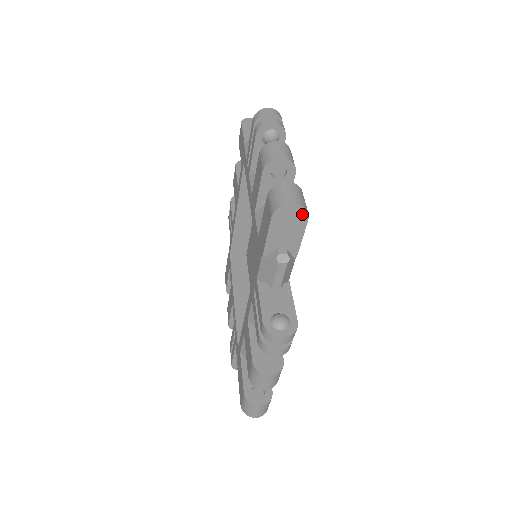
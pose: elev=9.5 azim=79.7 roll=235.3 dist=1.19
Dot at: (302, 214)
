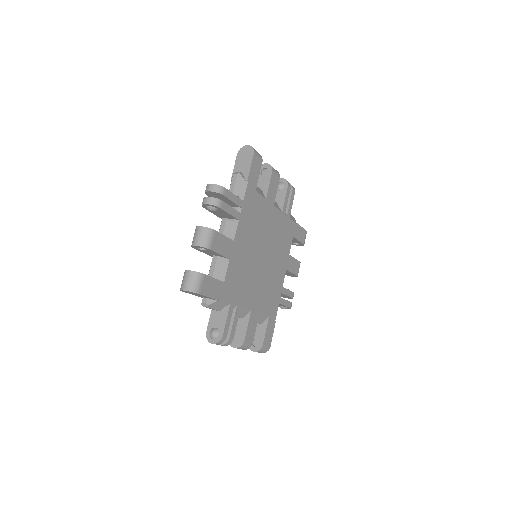
Dot at: (194, 293)
